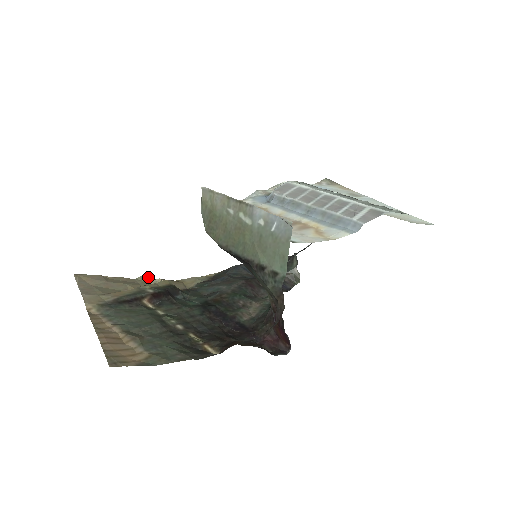
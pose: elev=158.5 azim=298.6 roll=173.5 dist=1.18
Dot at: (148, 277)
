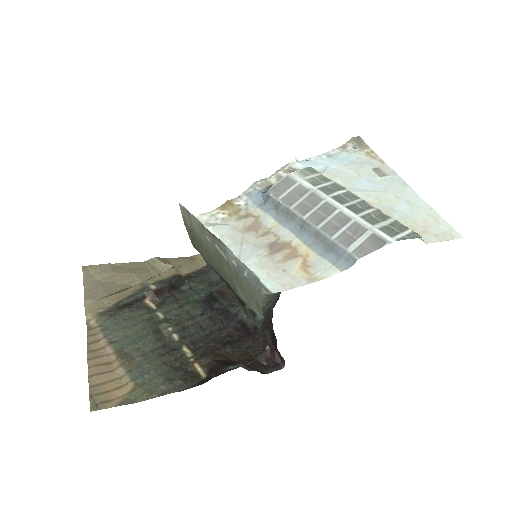
Dot at: (157, 260)
